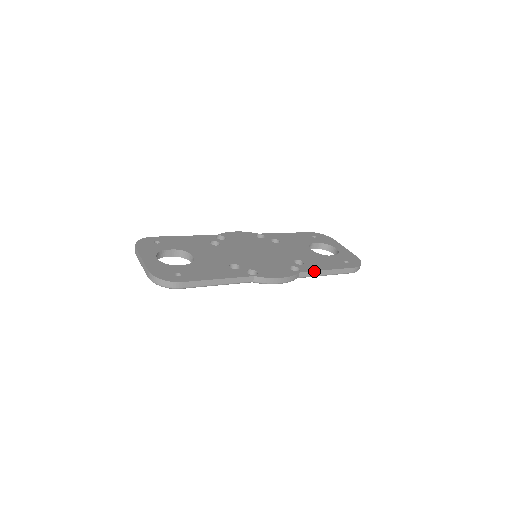
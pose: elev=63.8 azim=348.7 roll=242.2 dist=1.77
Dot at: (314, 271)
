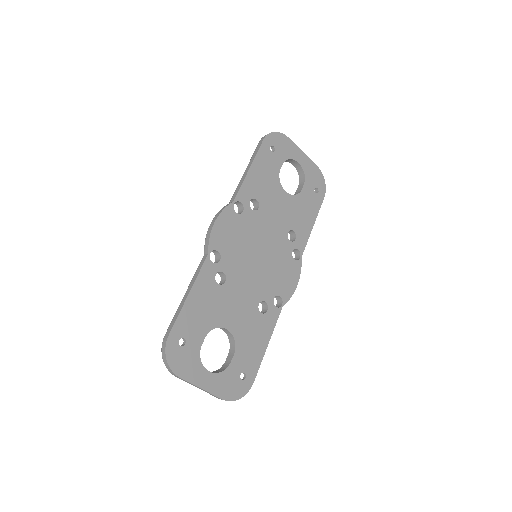
Dot at: (307, 241)
